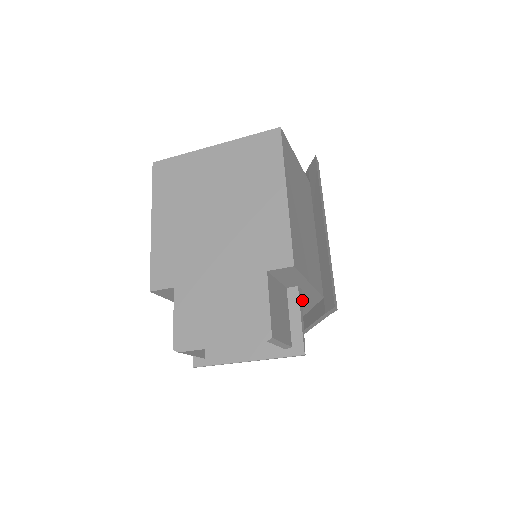
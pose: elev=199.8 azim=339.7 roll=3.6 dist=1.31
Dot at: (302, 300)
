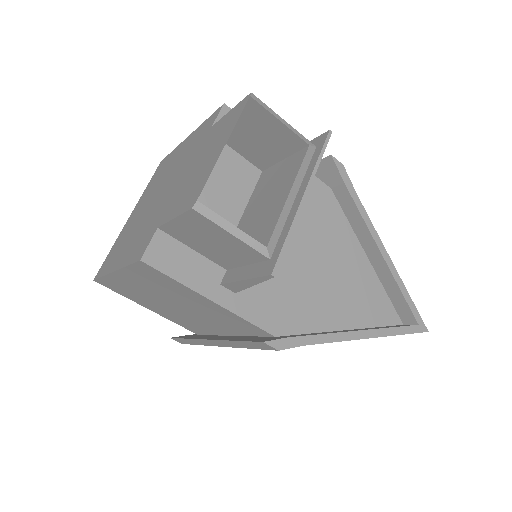
Dot at: (320, 209)
